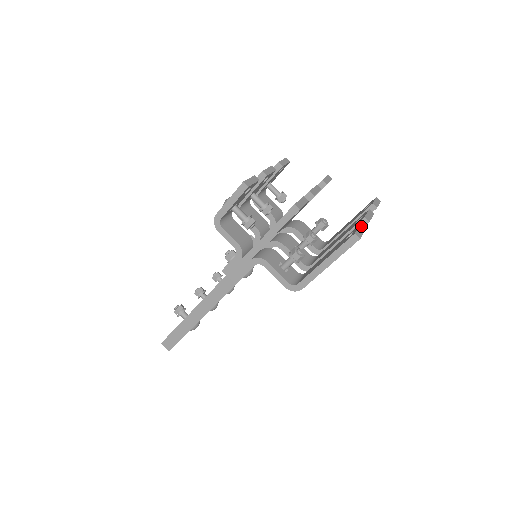
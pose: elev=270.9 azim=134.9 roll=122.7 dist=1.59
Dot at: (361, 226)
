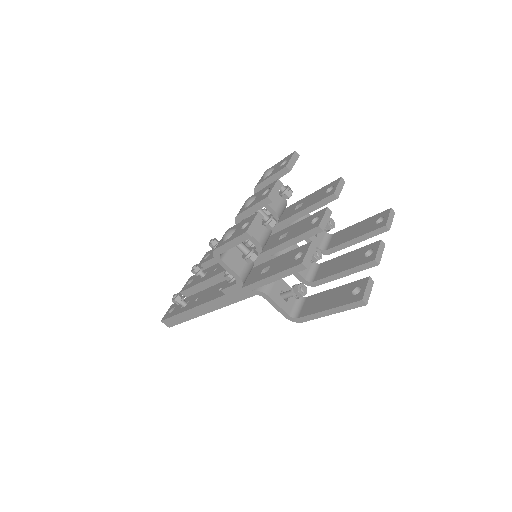
Dot at: (369, 281)
